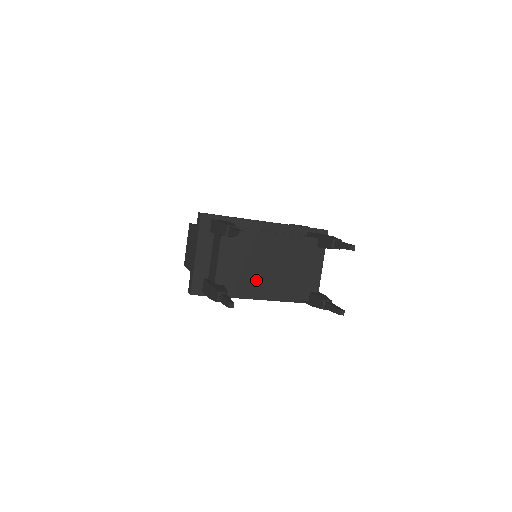
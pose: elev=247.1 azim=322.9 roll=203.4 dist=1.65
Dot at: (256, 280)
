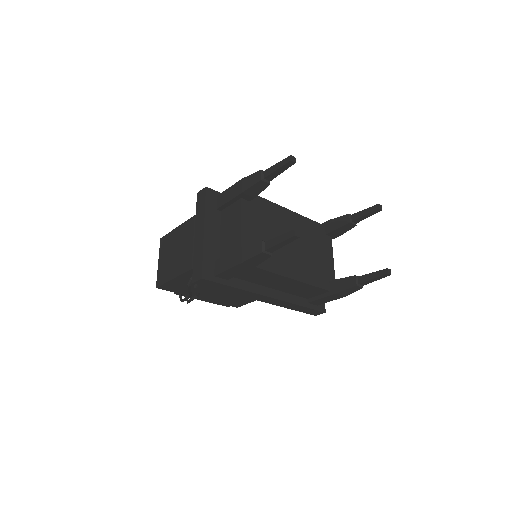
Dot at: (280, 256)
